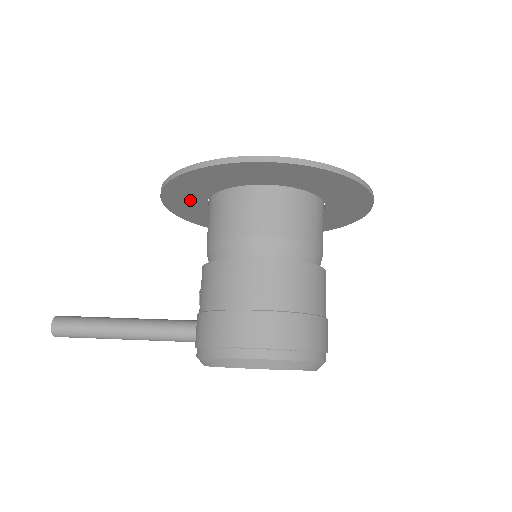
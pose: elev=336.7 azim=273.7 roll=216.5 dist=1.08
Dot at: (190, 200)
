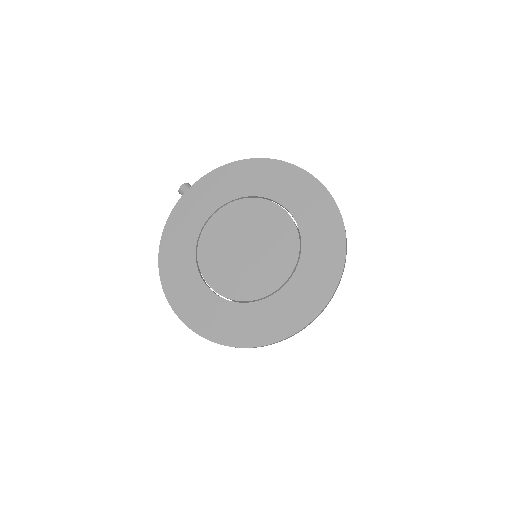
Dot at: (195, 218)
